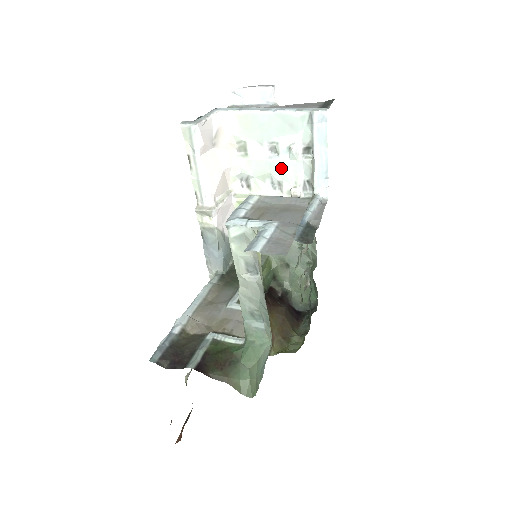
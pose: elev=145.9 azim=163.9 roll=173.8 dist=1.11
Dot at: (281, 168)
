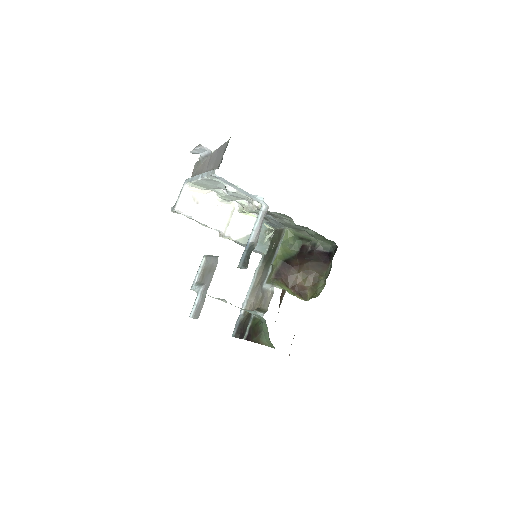
Dot at: (236, 196)
